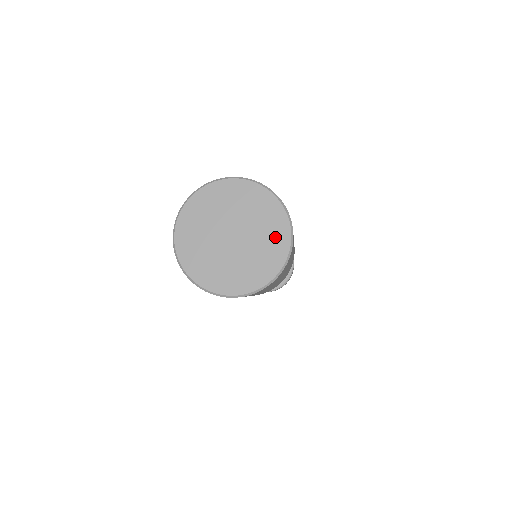
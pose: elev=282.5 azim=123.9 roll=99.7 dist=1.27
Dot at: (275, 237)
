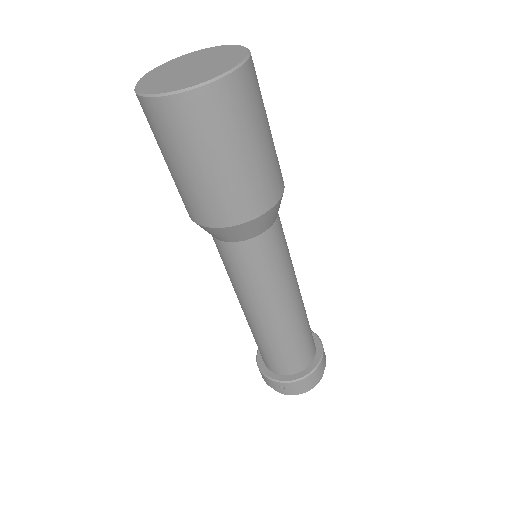
Dot at: (230, 60)
